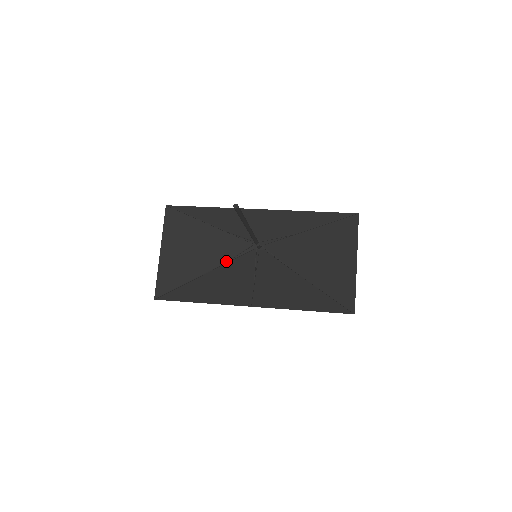
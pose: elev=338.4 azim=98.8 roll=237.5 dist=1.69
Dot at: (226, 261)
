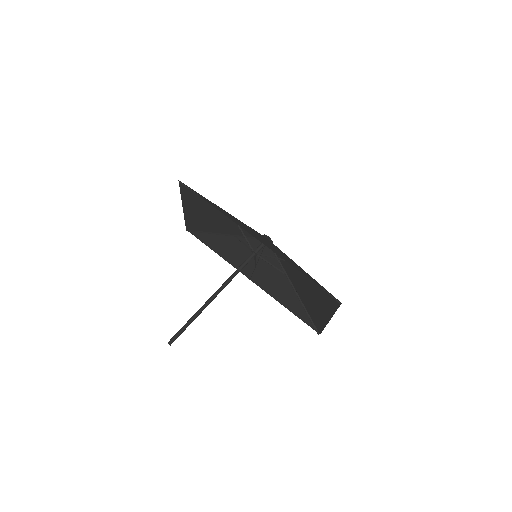
Dot at: (238, 234)
